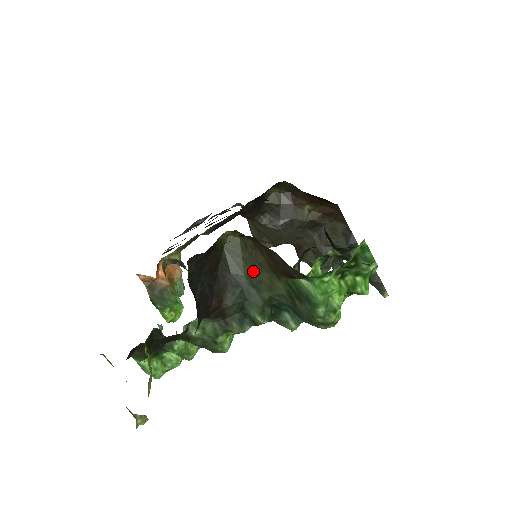
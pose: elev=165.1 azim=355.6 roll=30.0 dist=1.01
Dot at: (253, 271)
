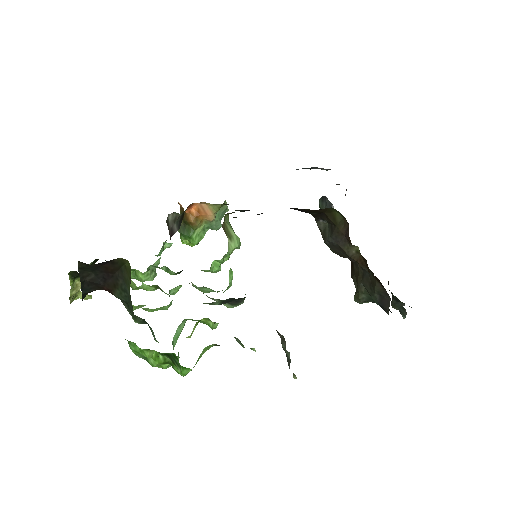
Dot at: occluded
